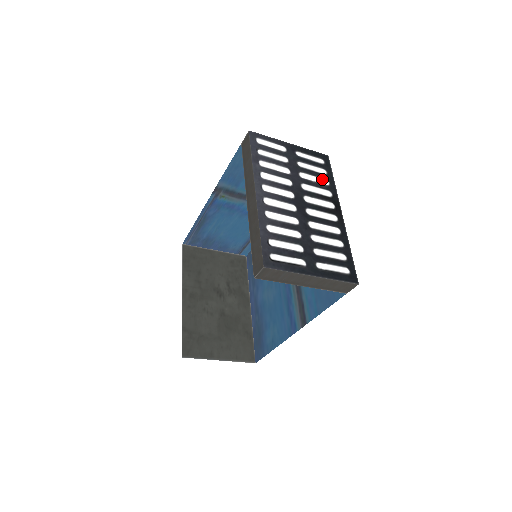
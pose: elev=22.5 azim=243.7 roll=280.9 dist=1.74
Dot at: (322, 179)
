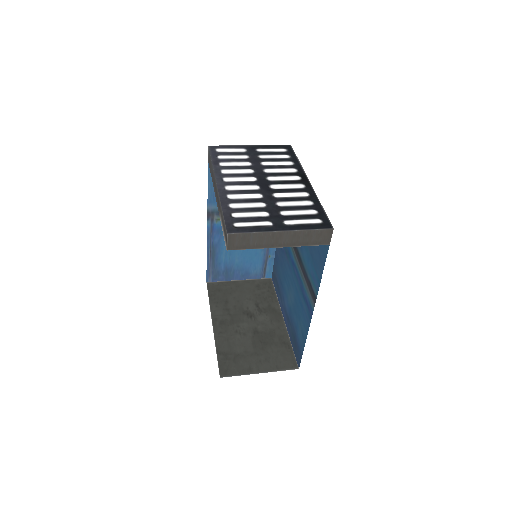
Dot at: (285, 162)
